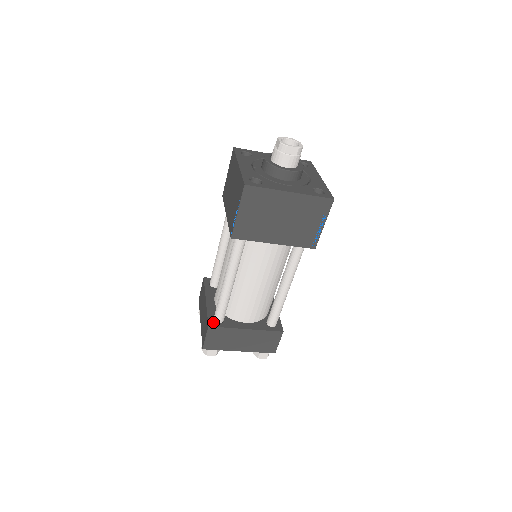
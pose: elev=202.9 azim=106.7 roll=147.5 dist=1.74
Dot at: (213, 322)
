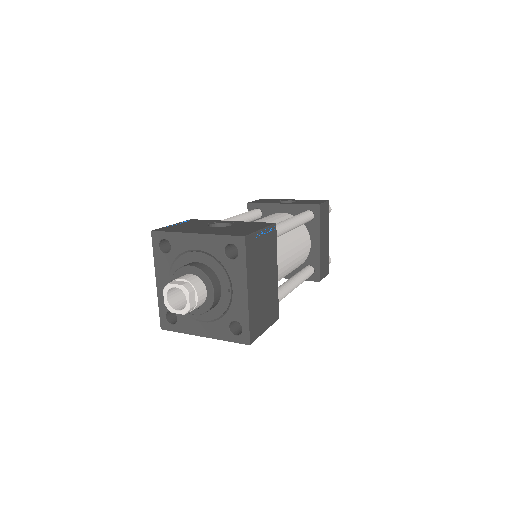
Dot at: occluded
